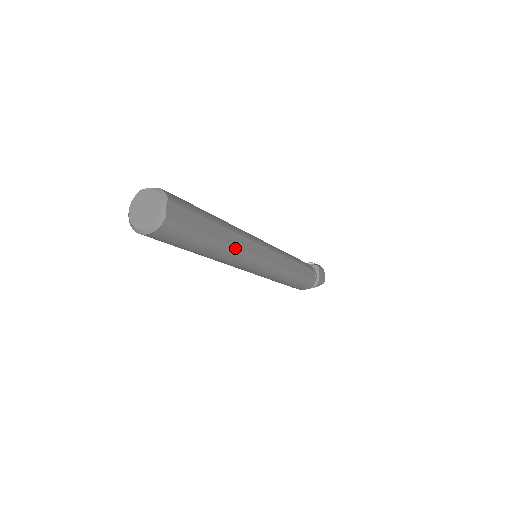
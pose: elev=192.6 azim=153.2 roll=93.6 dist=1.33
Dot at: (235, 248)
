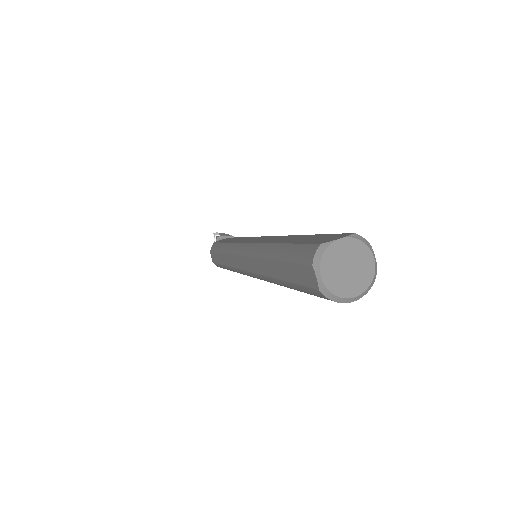
Dot at: occluded
